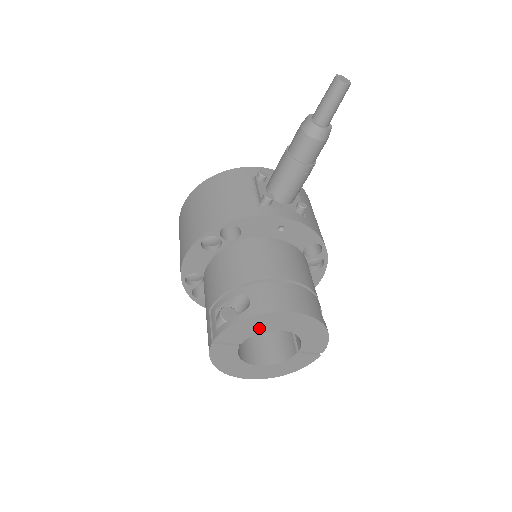
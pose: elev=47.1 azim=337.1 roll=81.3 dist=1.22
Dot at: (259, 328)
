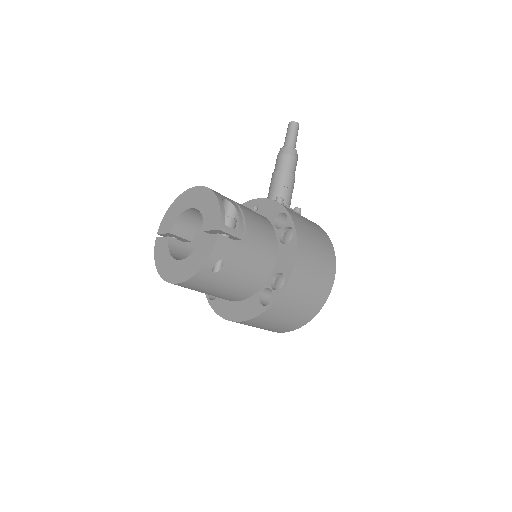
Dot at: (179, 211)
